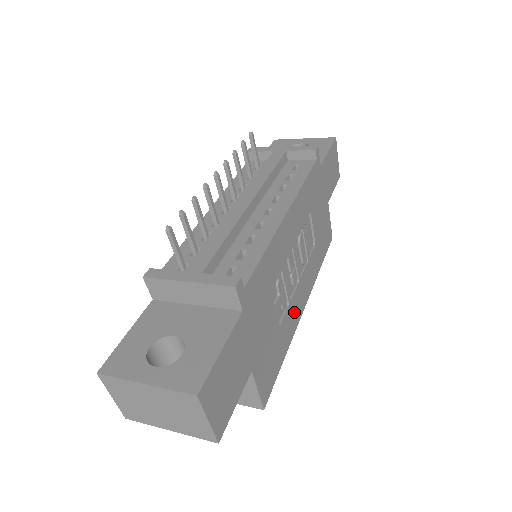
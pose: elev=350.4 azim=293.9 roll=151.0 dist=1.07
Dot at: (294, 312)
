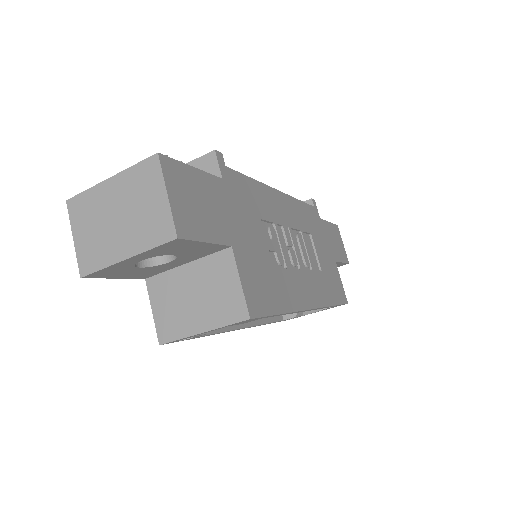
Dot at: (295, 289)
